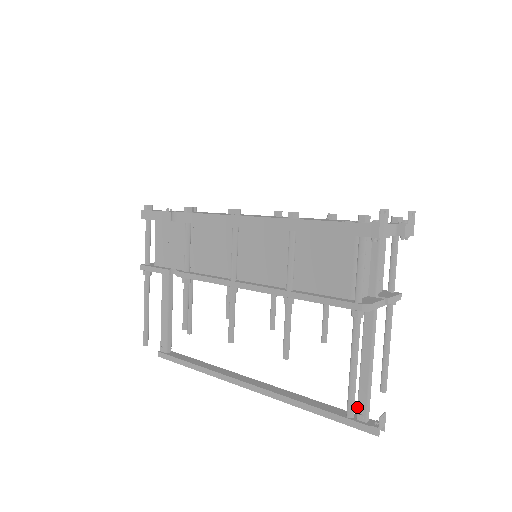
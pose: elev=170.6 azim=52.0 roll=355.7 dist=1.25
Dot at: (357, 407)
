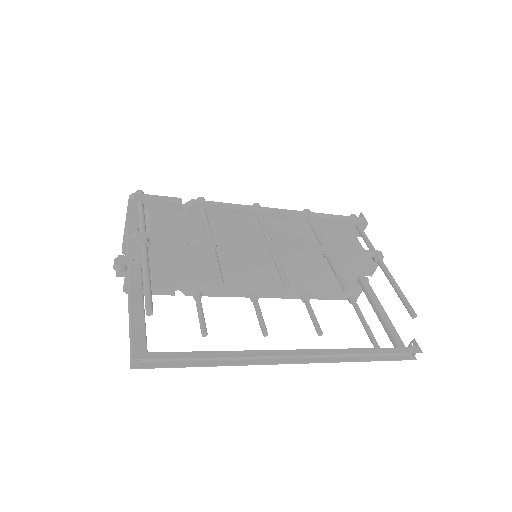
Dot at: (395, 340)
